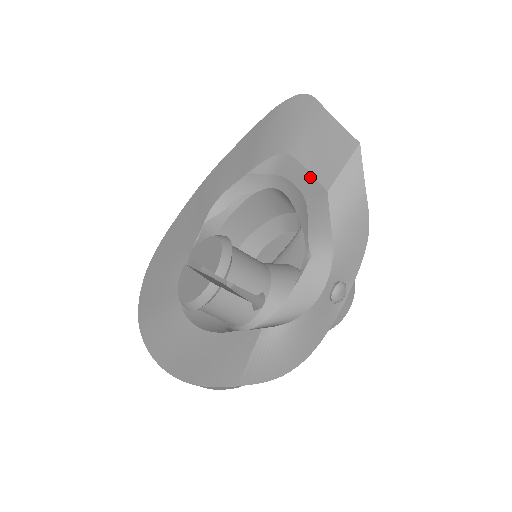
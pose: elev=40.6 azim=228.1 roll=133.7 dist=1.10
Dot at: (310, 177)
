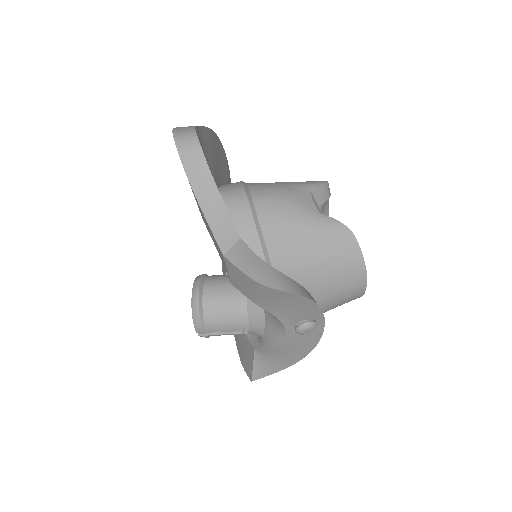
Dot at: occluded
